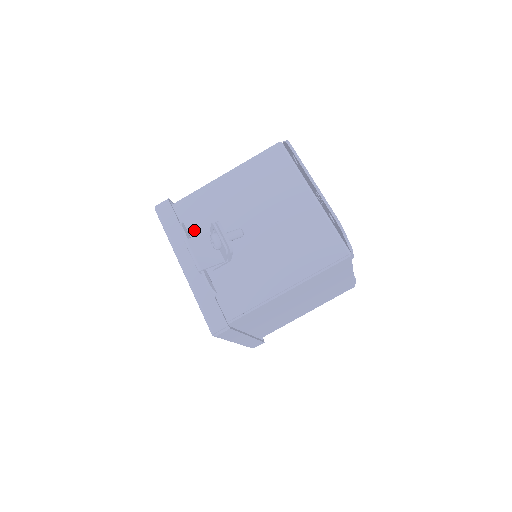
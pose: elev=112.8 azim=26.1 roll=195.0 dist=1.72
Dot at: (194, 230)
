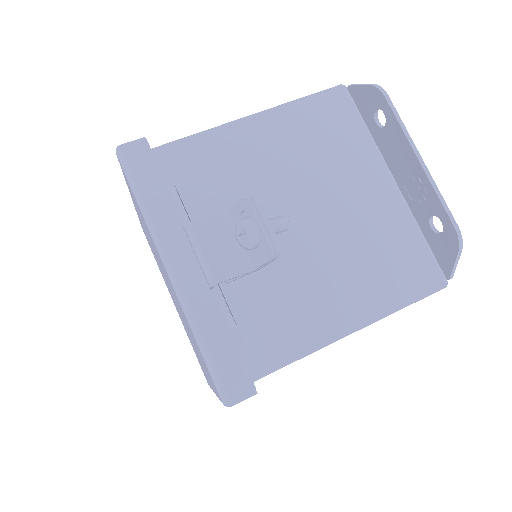
Dot at: (192, 204)
